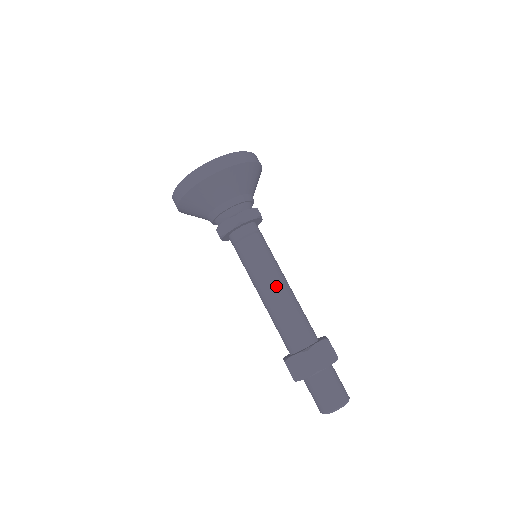
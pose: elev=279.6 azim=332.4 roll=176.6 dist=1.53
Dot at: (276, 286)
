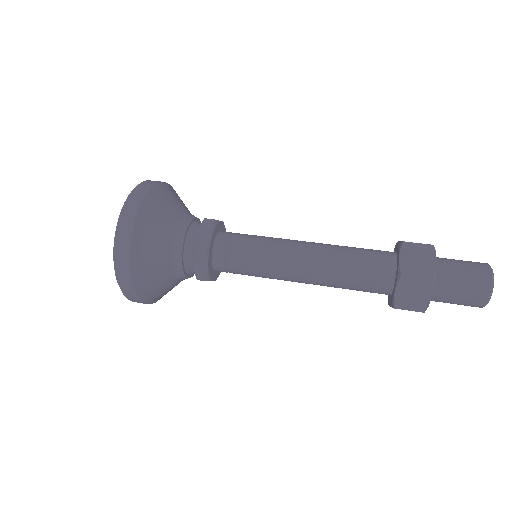
Dot at: (303, 258)
